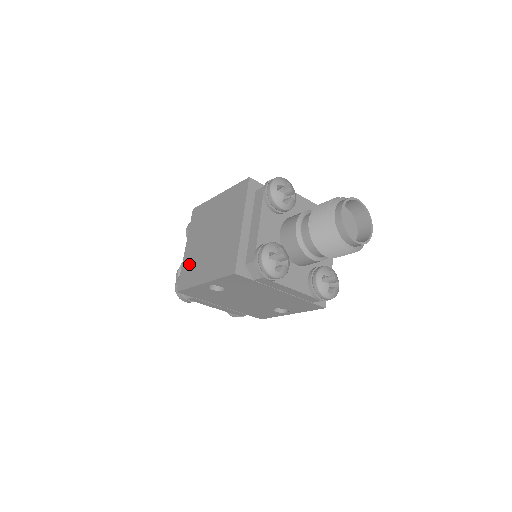
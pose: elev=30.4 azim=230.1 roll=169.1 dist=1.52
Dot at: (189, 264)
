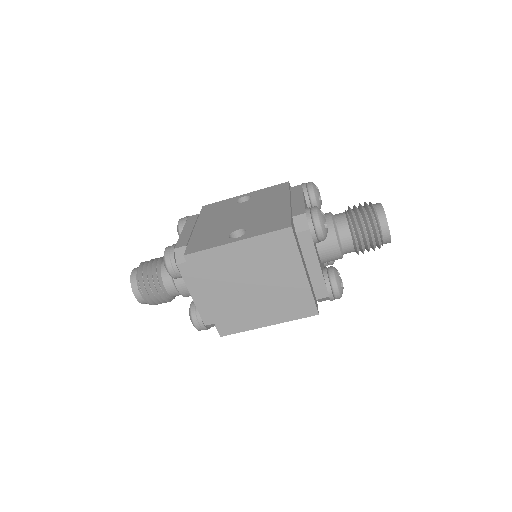
Dot at: (226, 312)
